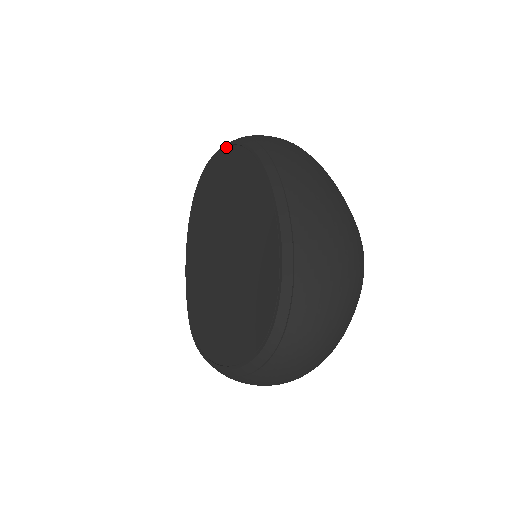
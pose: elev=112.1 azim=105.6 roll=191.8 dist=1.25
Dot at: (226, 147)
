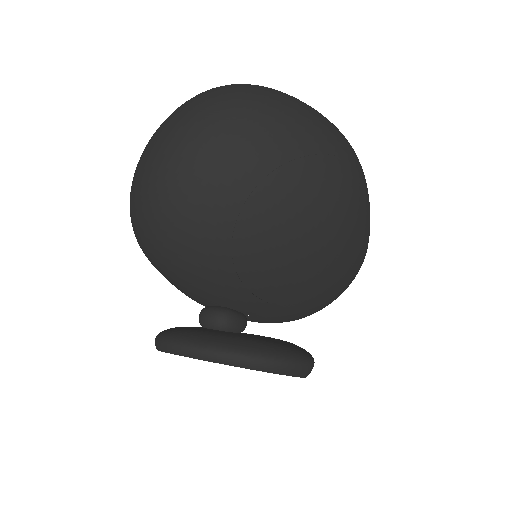
Dot at: occluded
